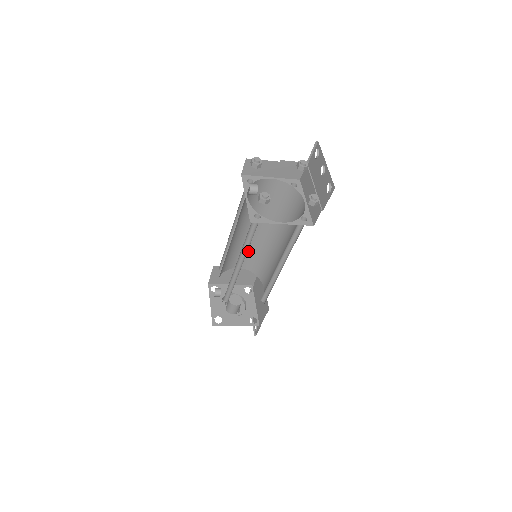
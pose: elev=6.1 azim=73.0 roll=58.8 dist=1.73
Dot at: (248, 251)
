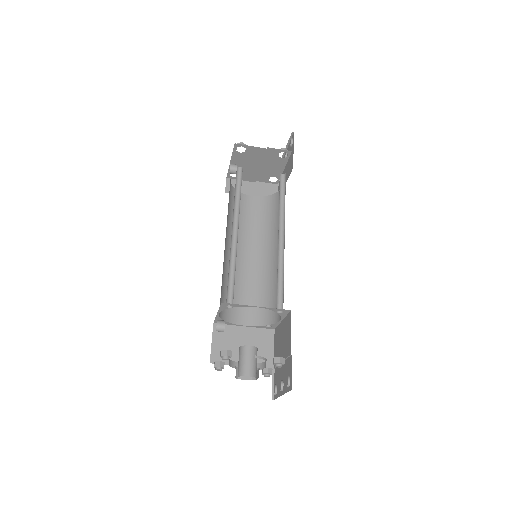
Dot at: (251, 293)
